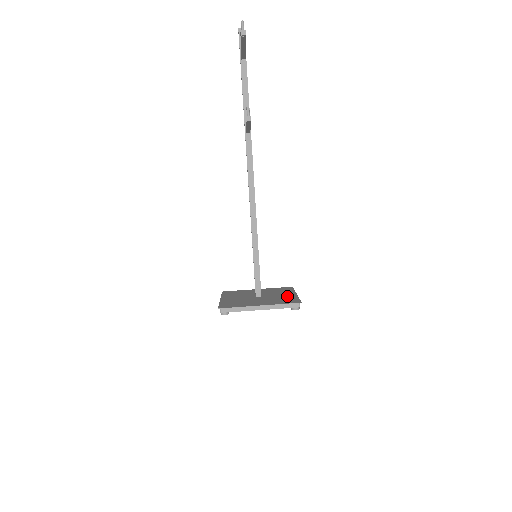
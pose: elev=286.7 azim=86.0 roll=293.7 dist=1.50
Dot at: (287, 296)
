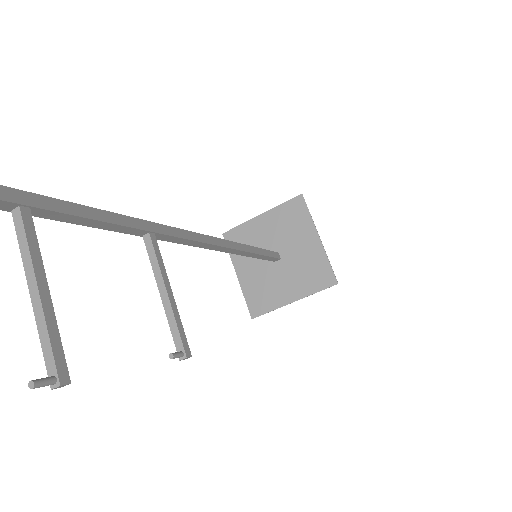
Dot at: (311, 253)
